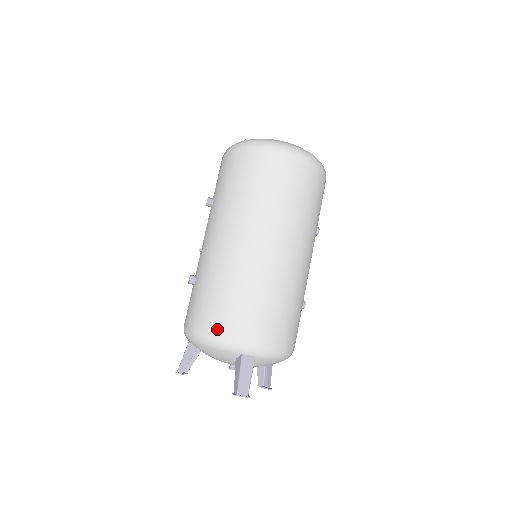
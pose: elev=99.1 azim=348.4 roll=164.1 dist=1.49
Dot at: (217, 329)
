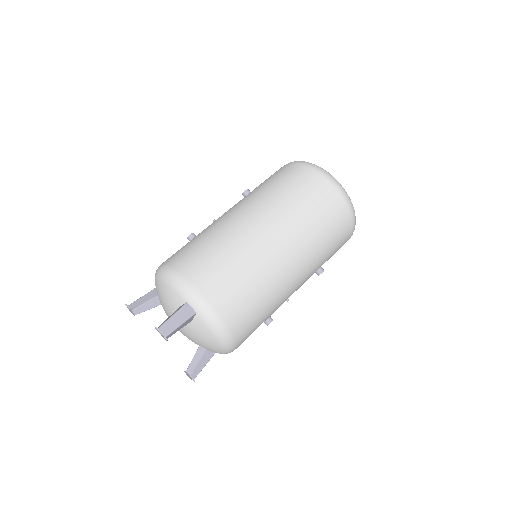
Dot at: (181, 269)
